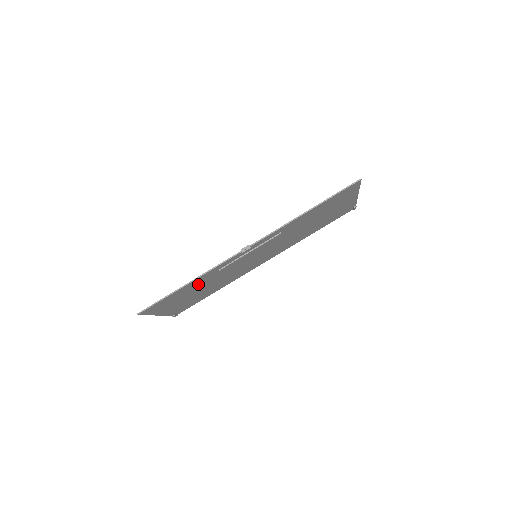
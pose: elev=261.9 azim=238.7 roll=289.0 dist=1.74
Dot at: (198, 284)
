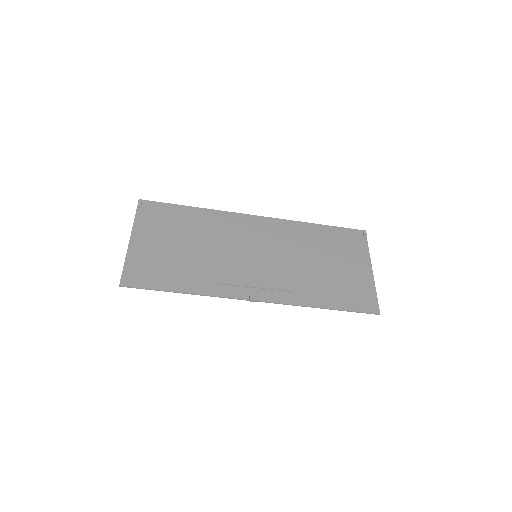
Dot at: (191, 272)
